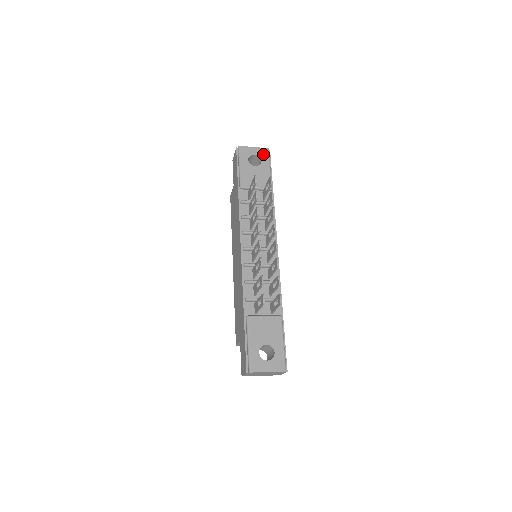
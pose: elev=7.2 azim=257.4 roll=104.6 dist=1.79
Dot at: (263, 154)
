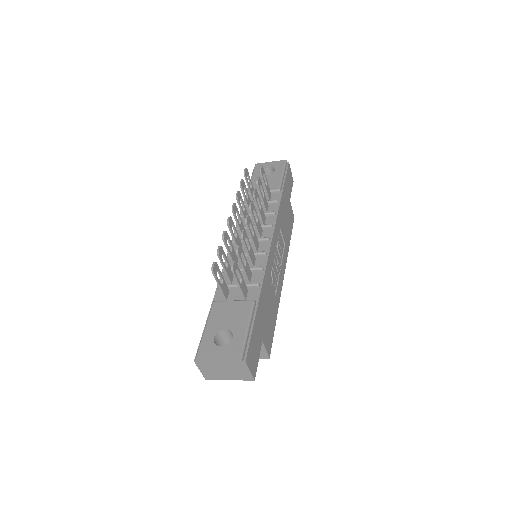
Dot at: (278, 165)
